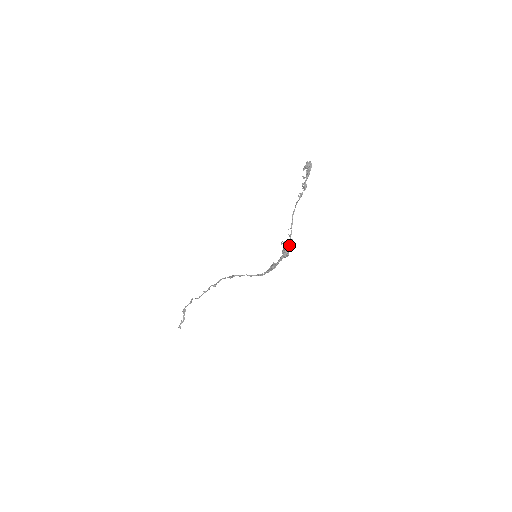
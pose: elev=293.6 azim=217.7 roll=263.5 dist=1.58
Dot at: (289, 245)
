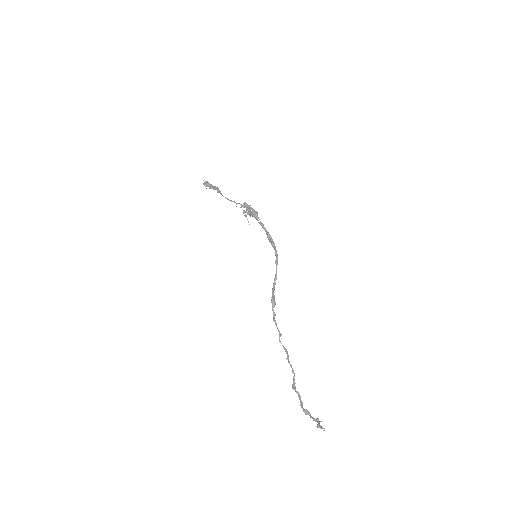
Dot at: (245, 205)
